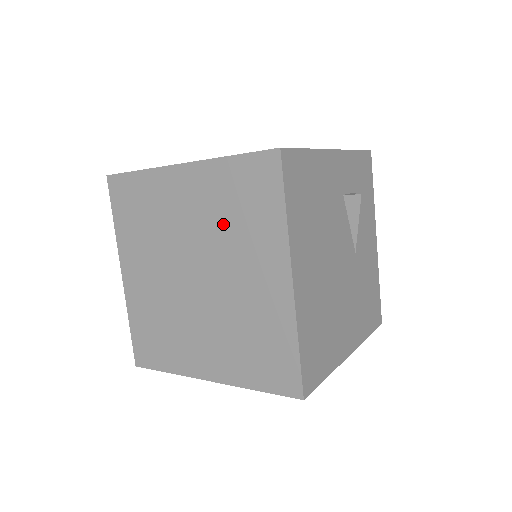
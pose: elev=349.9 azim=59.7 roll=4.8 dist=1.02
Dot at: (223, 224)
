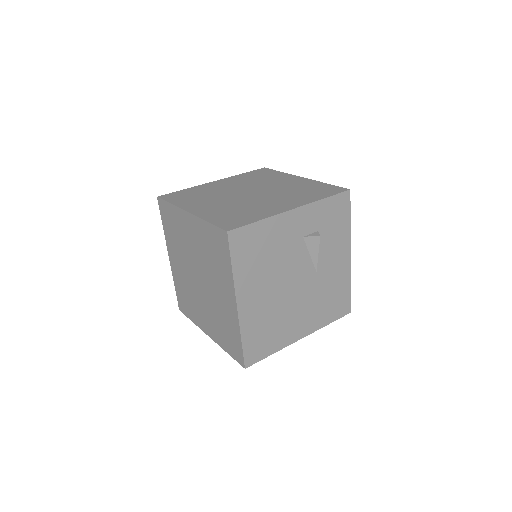
Dot at: (207, 258)
